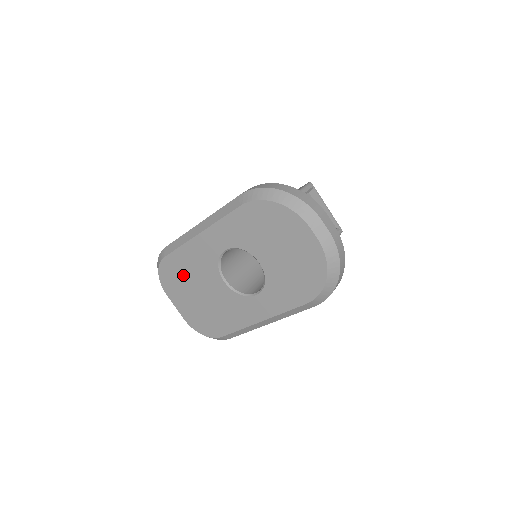
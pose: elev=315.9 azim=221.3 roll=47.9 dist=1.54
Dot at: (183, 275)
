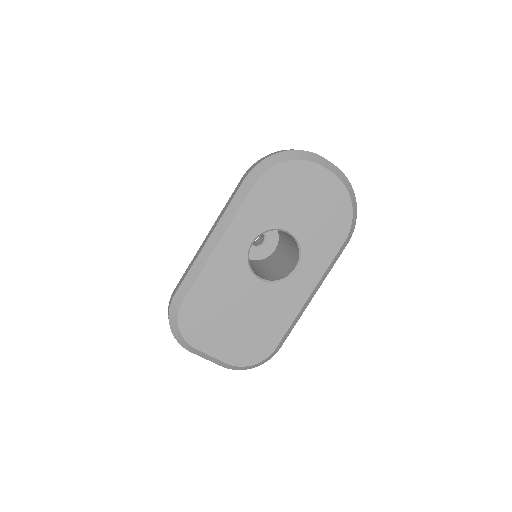
Dot at: (211, 308)
